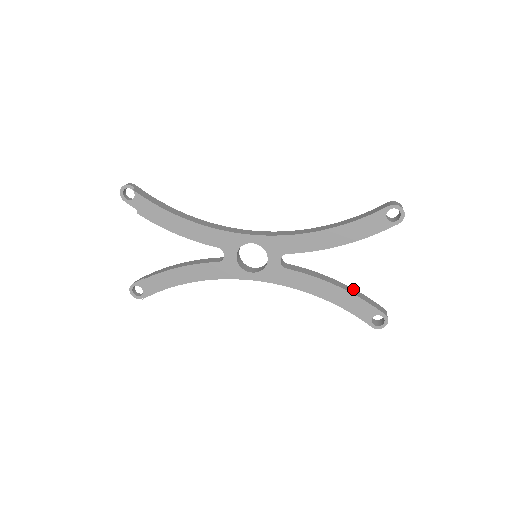
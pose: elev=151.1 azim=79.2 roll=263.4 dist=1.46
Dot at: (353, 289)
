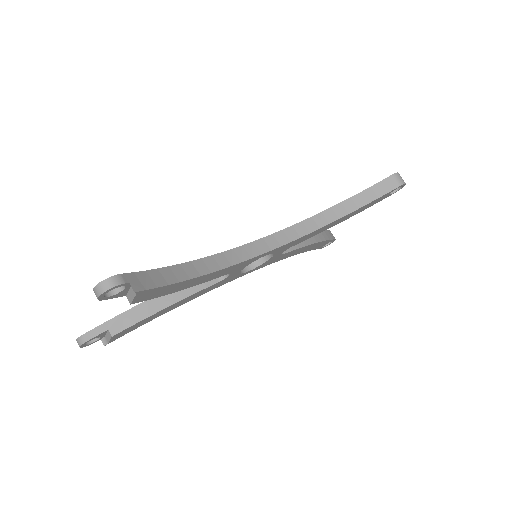
Dot at: occluded
